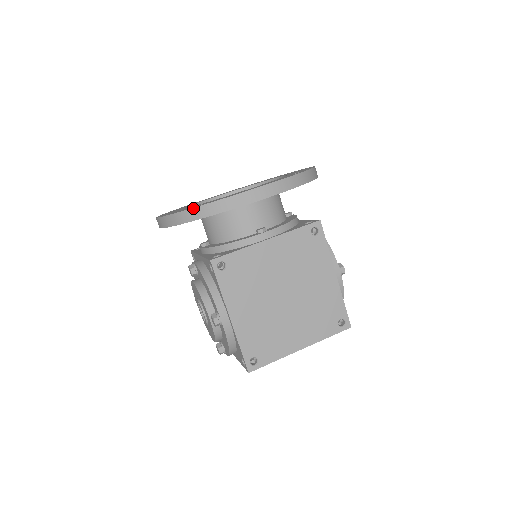
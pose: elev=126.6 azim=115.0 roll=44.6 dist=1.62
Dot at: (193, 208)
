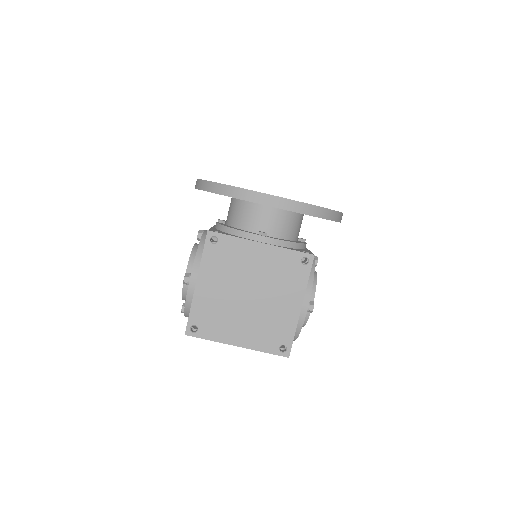
Dot at: (217, 183)
